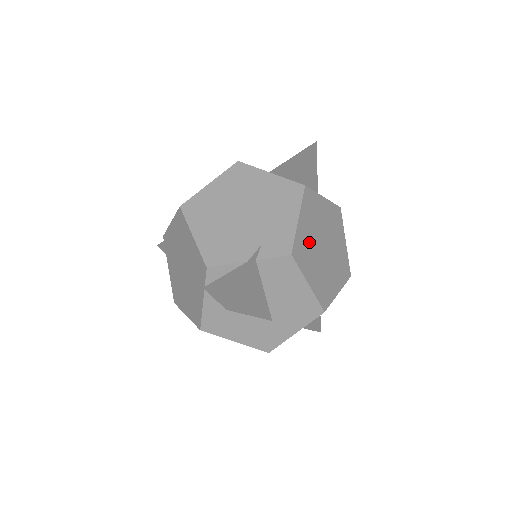
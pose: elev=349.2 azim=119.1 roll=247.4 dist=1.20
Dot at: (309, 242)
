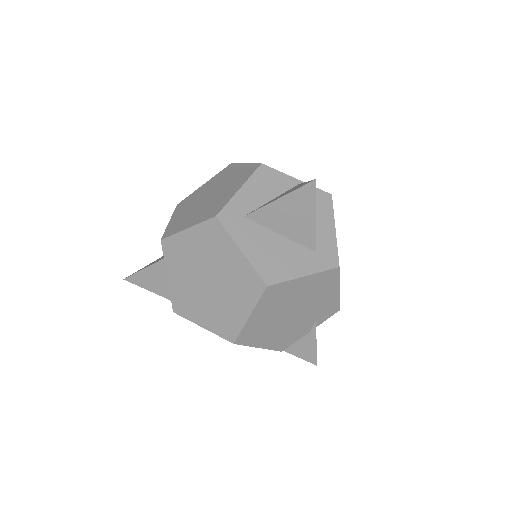
Dot at: occluded
